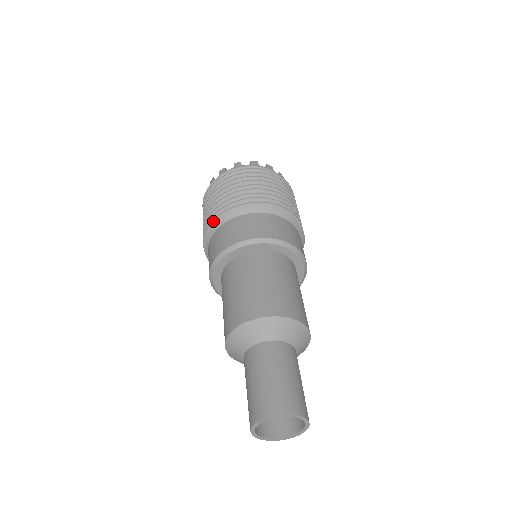
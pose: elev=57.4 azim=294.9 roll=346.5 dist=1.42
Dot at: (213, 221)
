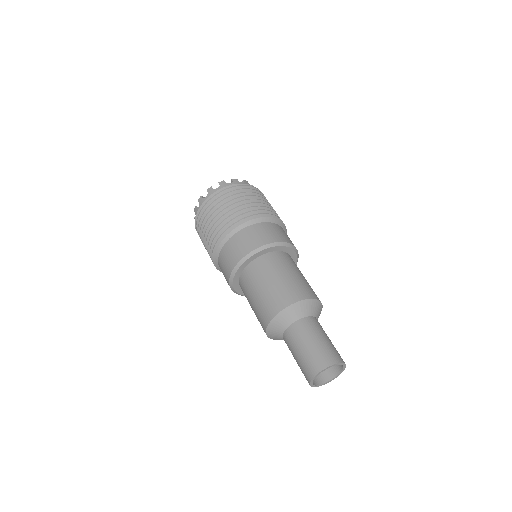
Dot at: (214, 246)
